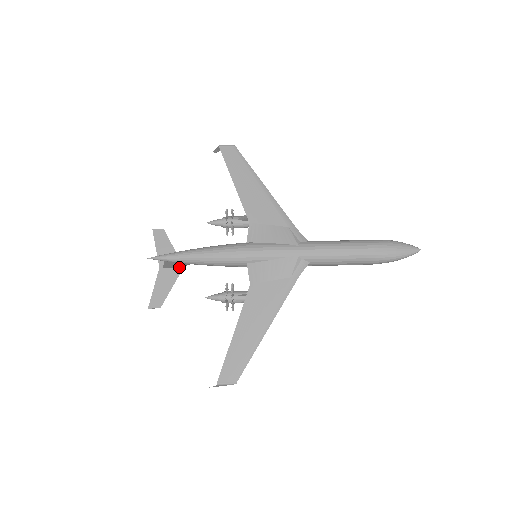
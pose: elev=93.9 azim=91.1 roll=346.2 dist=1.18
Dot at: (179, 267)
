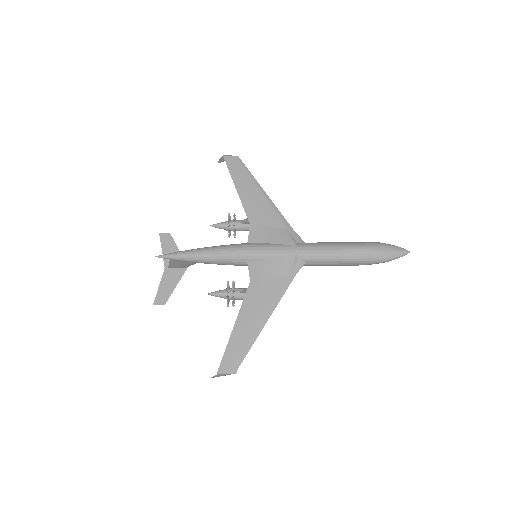
Dot at: (183, 267)
